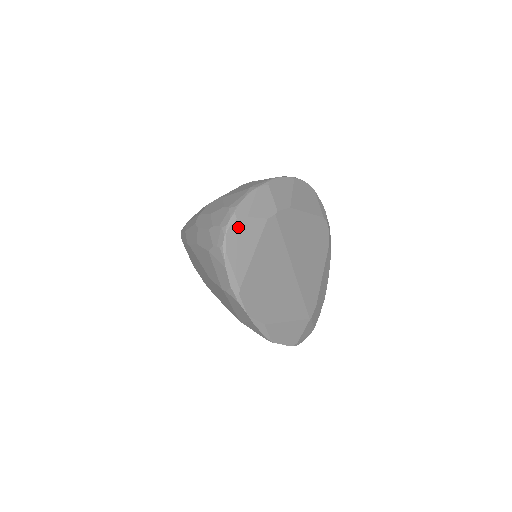
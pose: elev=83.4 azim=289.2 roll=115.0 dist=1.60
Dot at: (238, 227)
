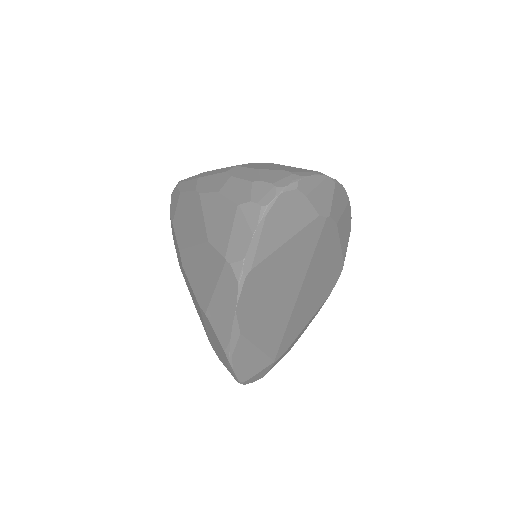
Dot at: (292, 199)
